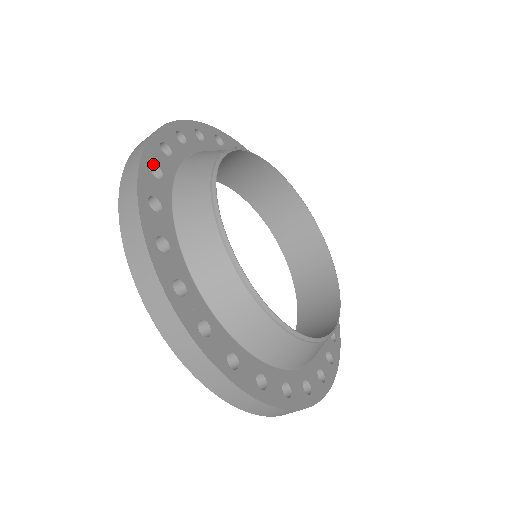
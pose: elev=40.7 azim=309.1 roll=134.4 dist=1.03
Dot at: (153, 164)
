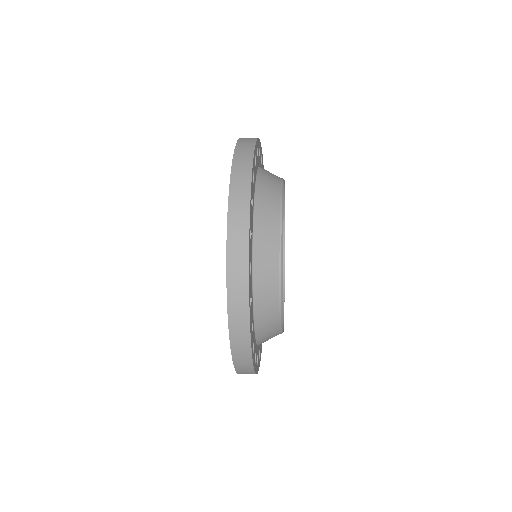
Dot at: occluded
